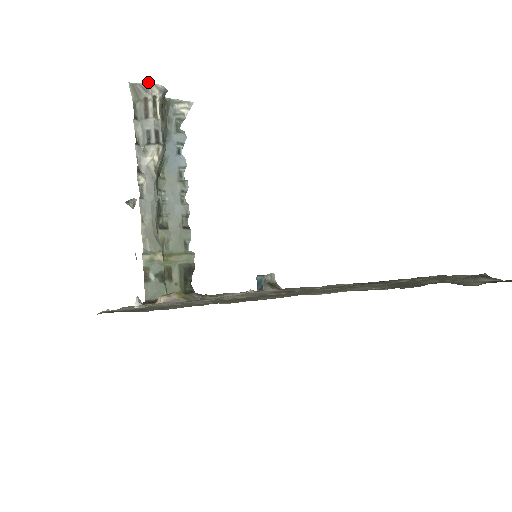
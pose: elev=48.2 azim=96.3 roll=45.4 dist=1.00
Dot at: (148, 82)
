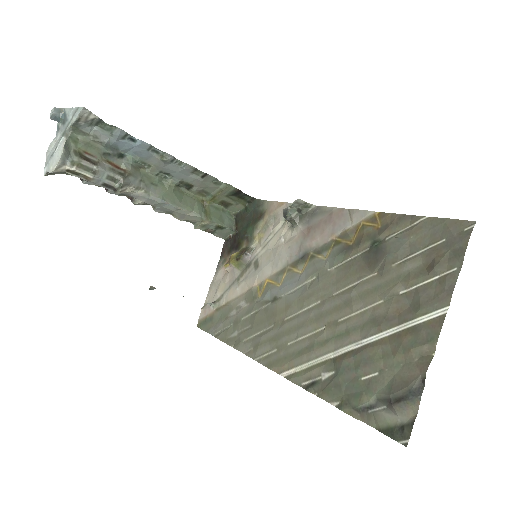
Dot at: occluded
